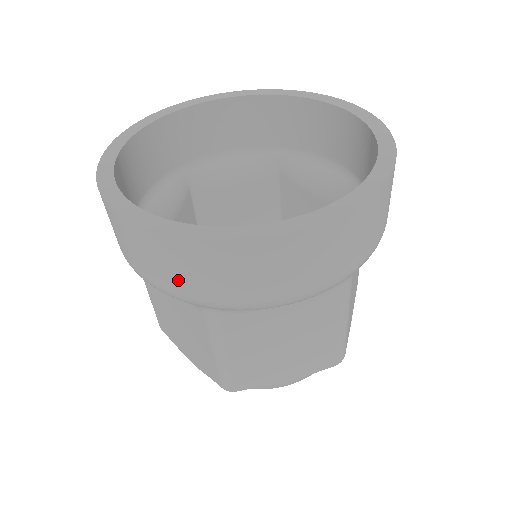
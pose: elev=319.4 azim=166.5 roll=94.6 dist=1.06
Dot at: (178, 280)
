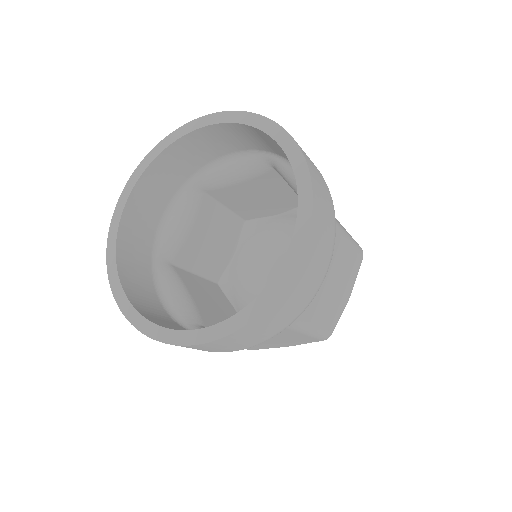
Dot at: (265, 334)
